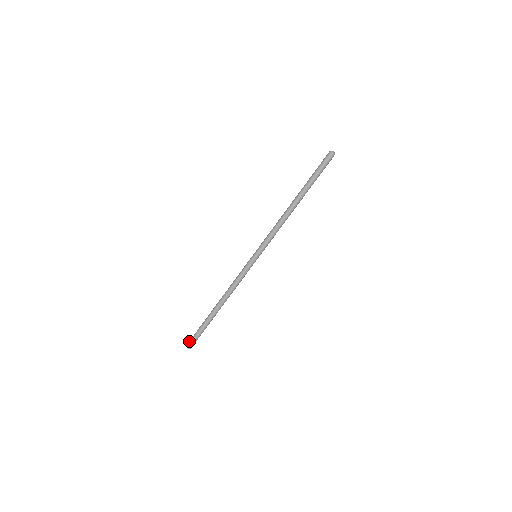
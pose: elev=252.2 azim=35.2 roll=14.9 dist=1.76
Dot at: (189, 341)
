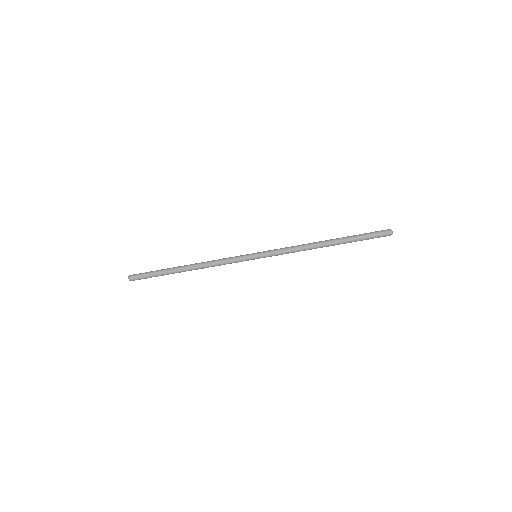
Dot at: occluded
